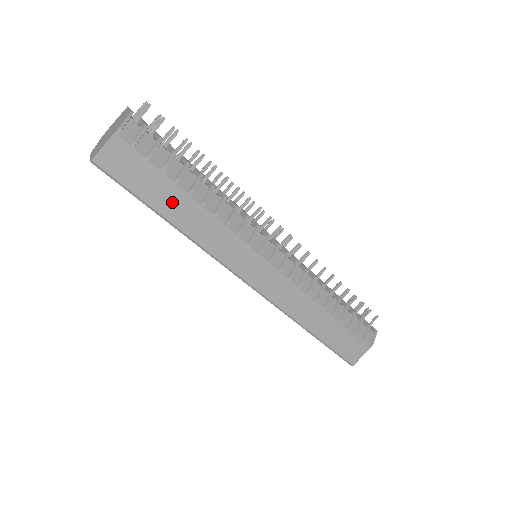
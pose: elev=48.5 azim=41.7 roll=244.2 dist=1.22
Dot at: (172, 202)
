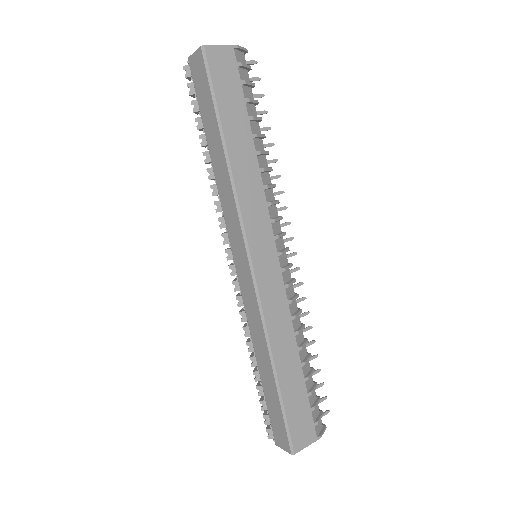
Dot at: (237, 130)
